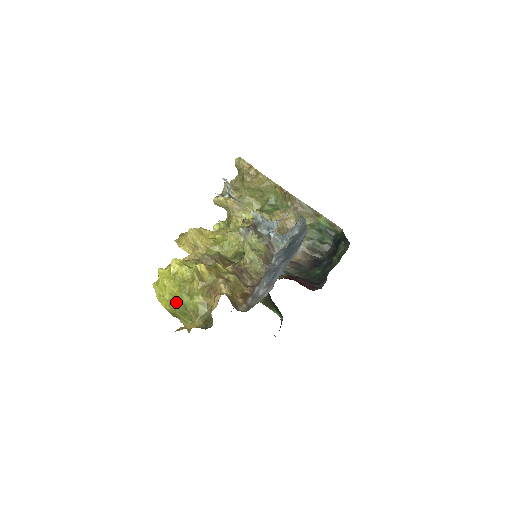
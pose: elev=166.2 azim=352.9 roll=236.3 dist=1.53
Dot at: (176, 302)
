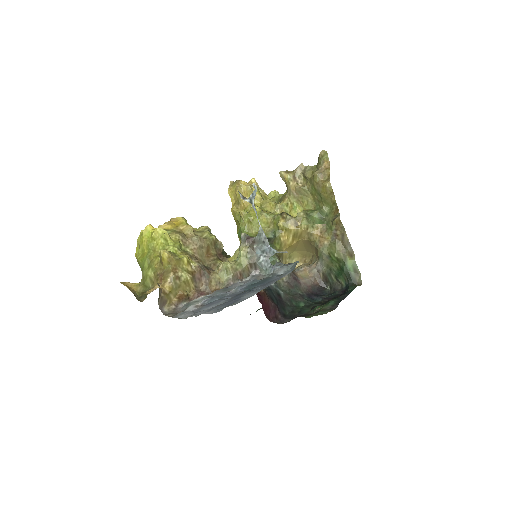
Dot at: (141, 260)
